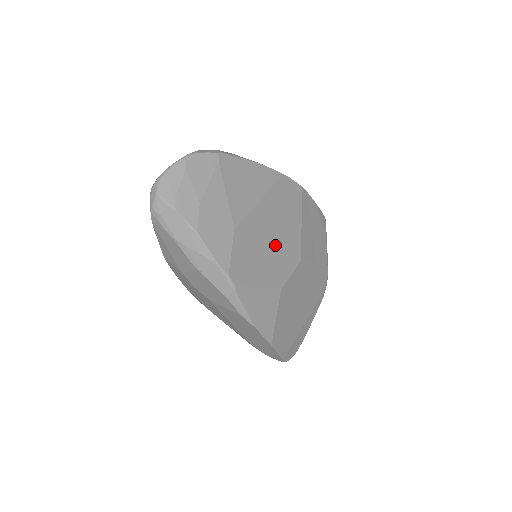
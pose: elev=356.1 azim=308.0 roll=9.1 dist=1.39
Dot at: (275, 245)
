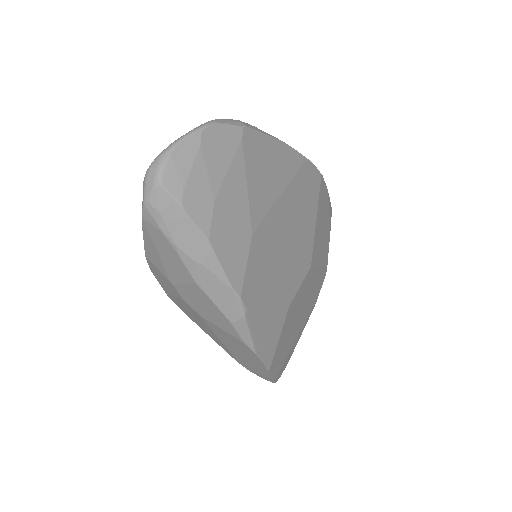
Dot at: (289, 251)
